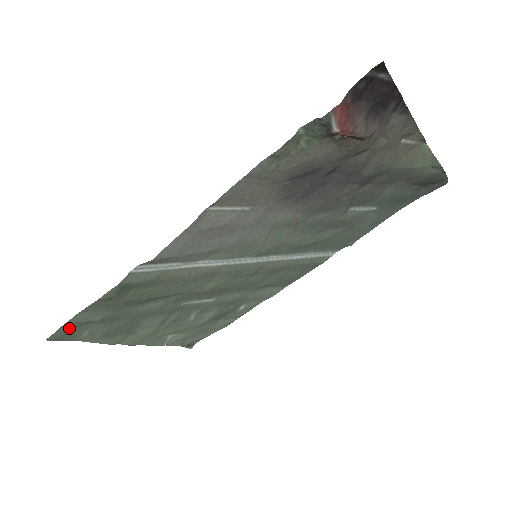
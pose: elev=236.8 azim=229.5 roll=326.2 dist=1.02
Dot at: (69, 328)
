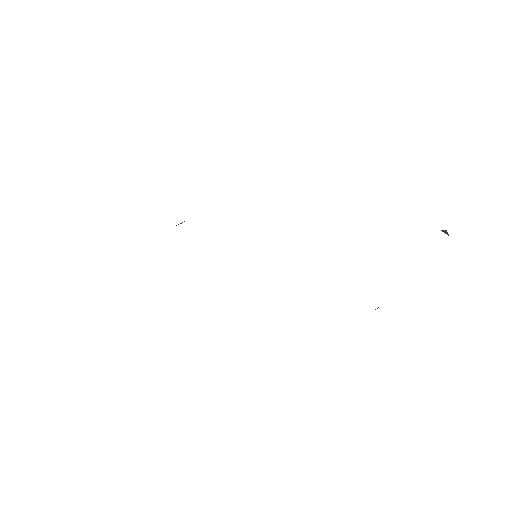
Dot at: occluded
